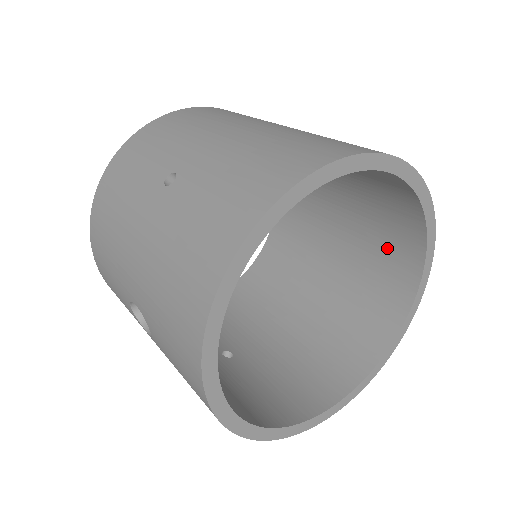
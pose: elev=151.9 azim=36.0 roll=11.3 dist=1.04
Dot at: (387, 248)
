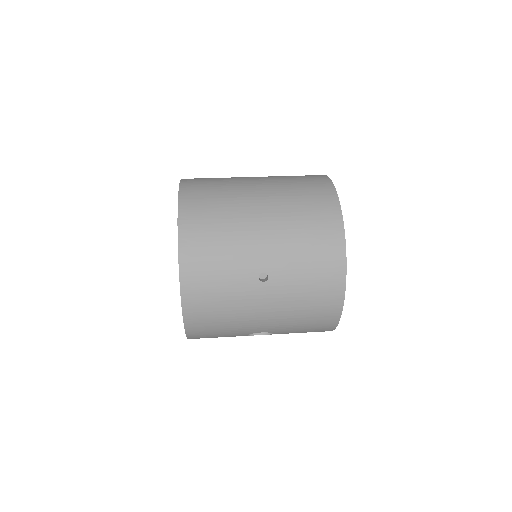
Dot at: occluded
